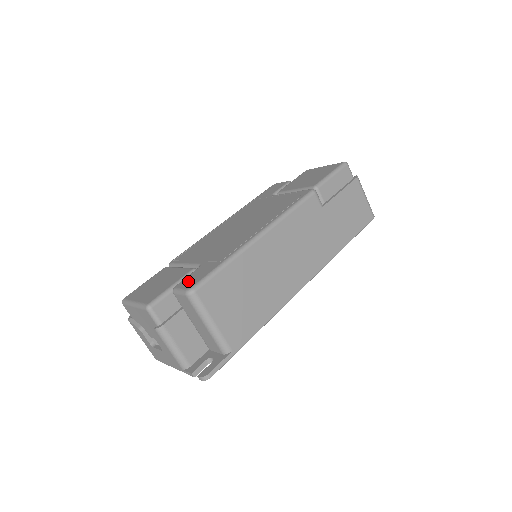
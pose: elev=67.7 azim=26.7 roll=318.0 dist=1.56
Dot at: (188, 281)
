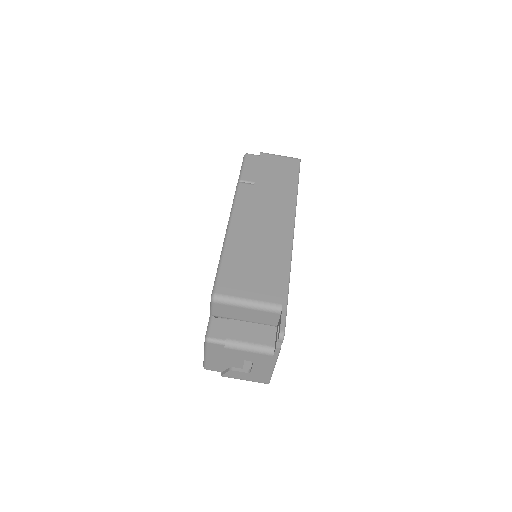
Dot at: occluded
